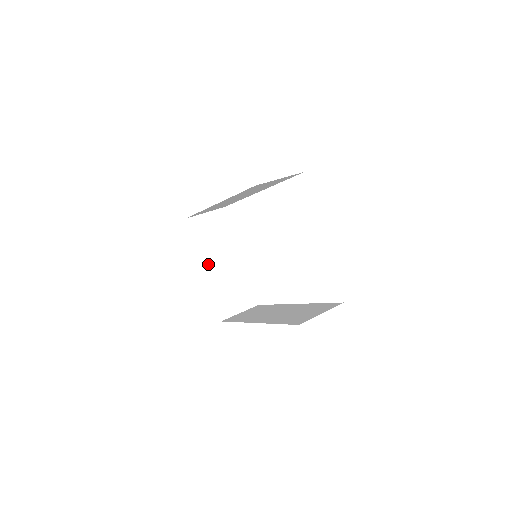
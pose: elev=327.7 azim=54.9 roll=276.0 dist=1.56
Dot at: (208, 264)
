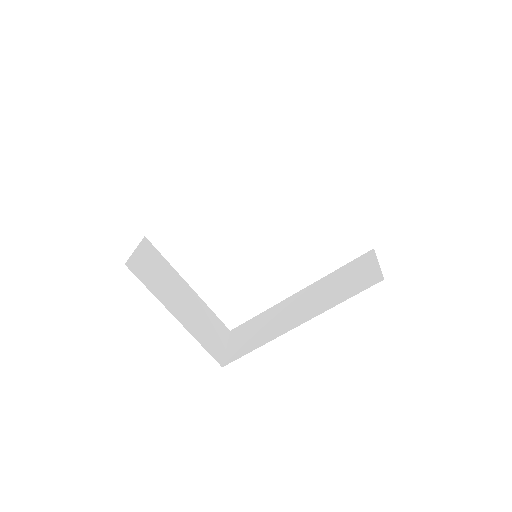
Dot at: (174, 309)
